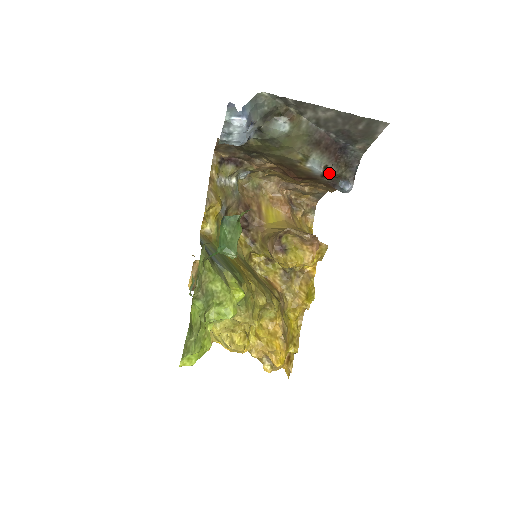
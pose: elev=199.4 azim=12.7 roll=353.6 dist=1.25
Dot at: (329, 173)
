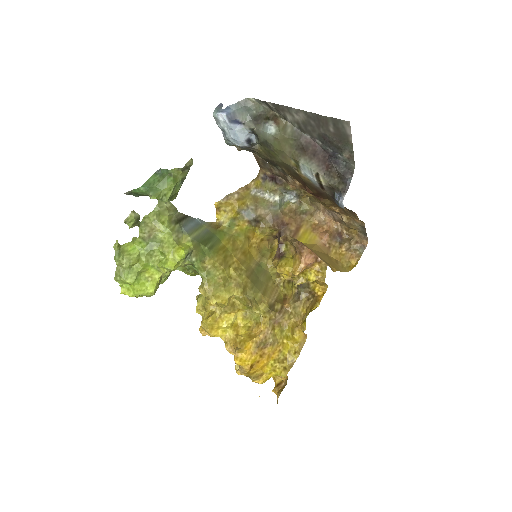
Dot at: (323, 183)
